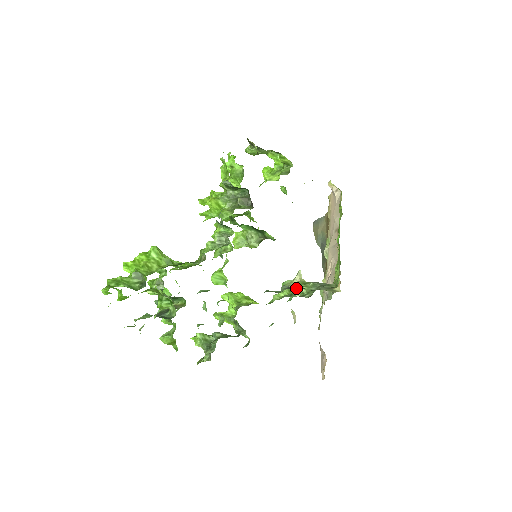
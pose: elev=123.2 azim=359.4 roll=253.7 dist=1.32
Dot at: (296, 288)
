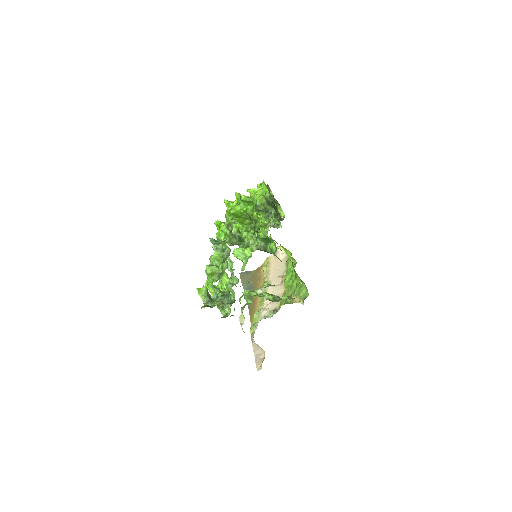
Dot at: occluded
